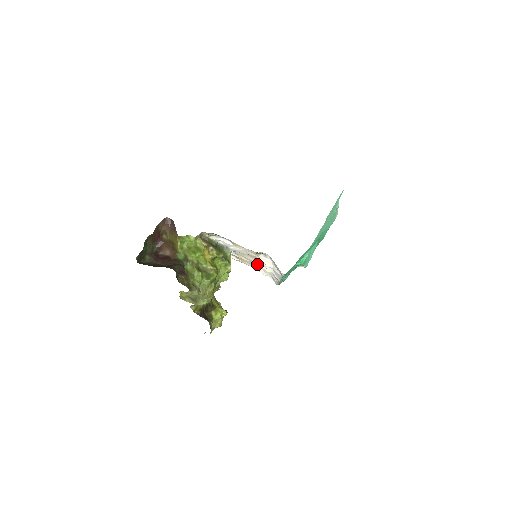
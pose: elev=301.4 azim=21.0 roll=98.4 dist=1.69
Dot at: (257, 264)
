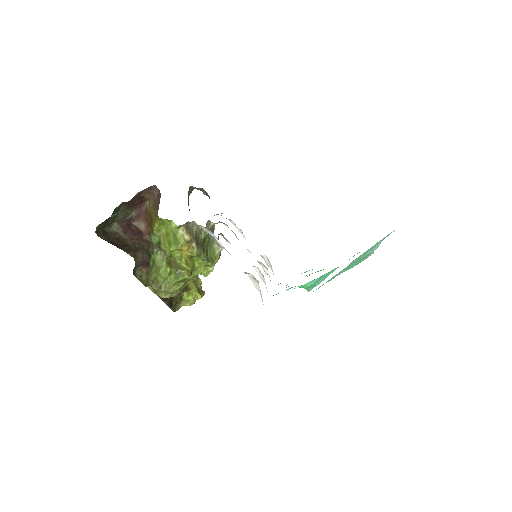
Dot at: occluded
